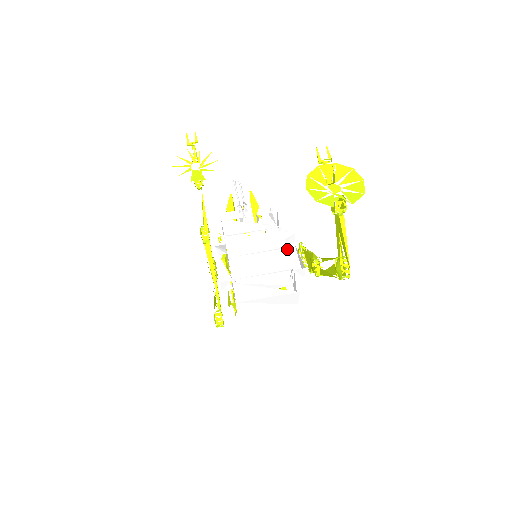
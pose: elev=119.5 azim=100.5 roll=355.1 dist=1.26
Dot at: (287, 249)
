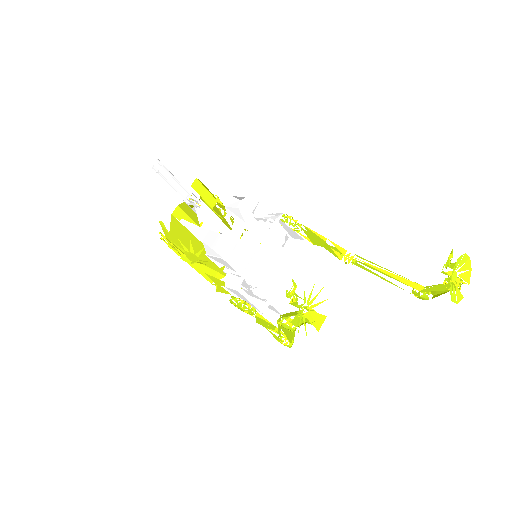
Dot at: (285, 235)
